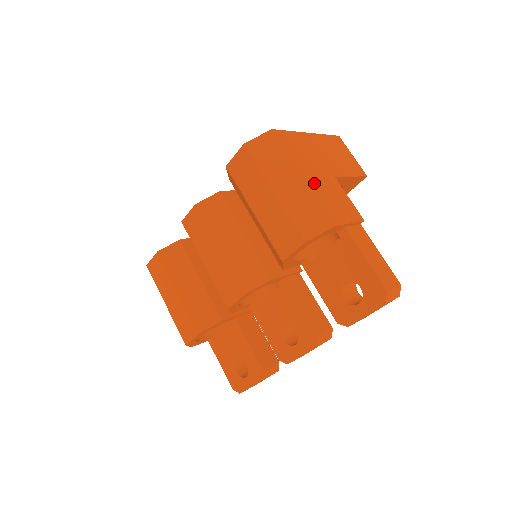
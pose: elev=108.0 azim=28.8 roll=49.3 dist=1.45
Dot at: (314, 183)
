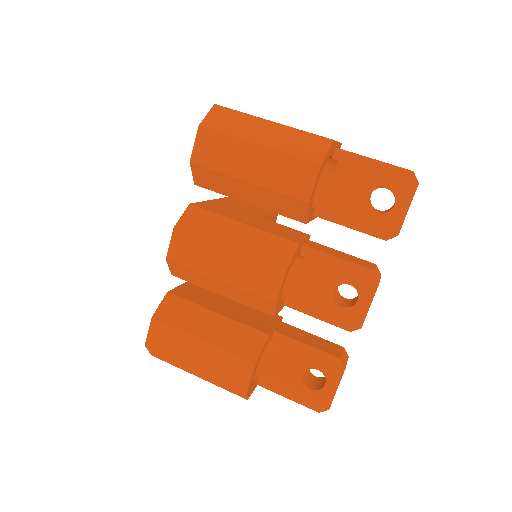
Dot at: occluded
